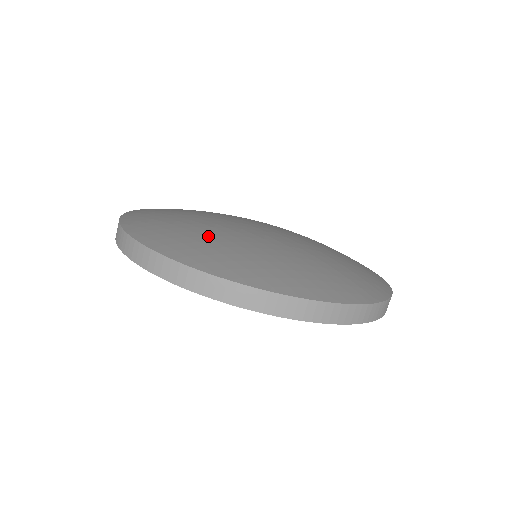
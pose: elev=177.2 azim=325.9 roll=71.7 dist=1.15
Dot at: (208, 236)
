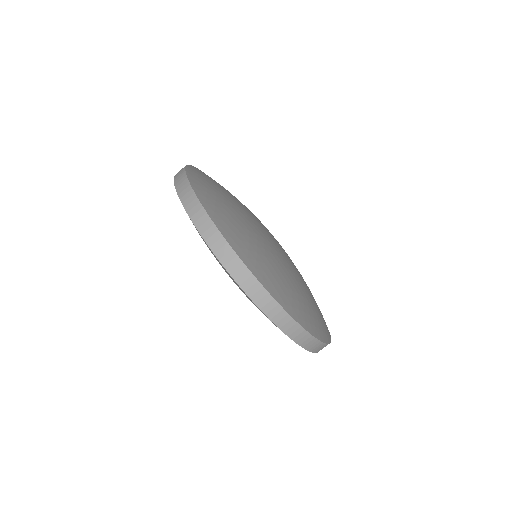
Dot at: (259, 247)
